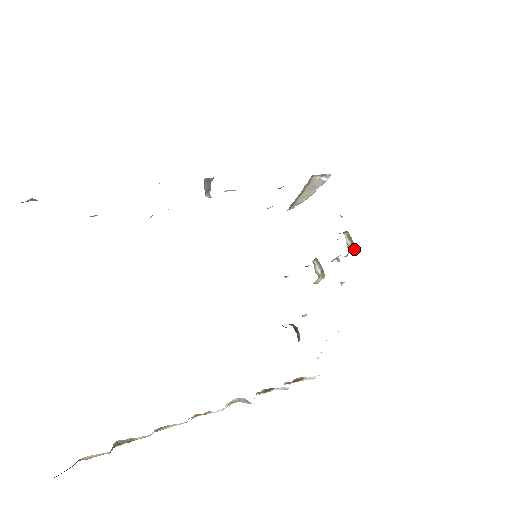
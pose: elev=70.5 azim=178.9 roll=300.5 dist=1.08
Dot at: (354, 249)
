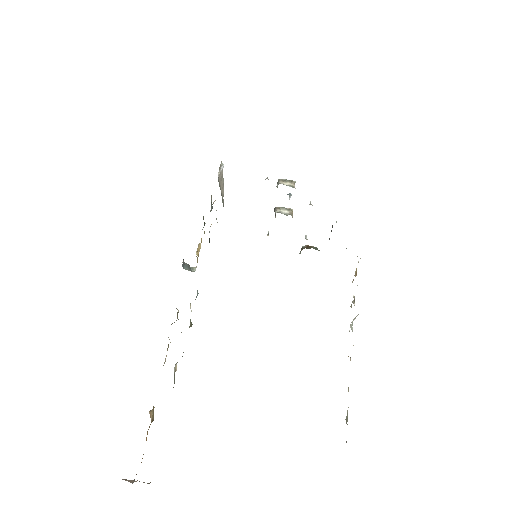
Dot at: occluded
